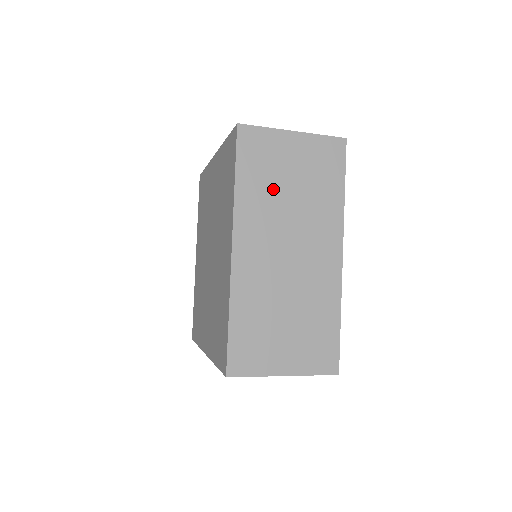
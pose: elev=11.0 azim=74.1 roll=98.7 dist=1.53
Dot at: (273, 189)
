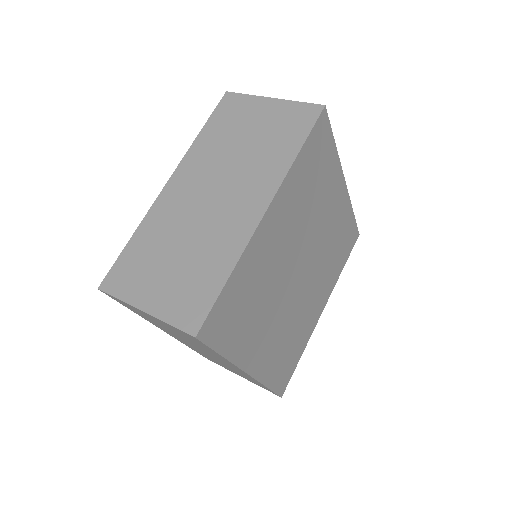
Dot at: (162, 326)
